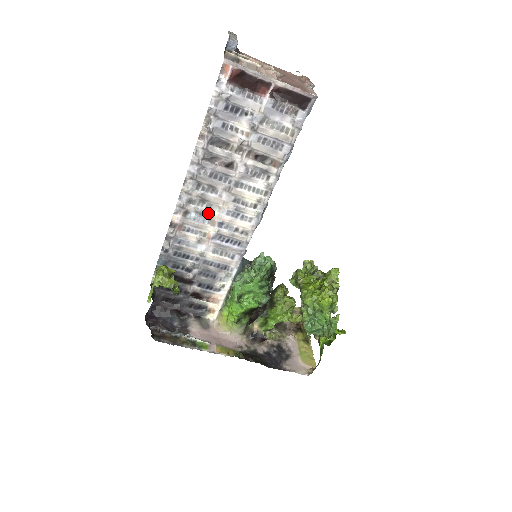
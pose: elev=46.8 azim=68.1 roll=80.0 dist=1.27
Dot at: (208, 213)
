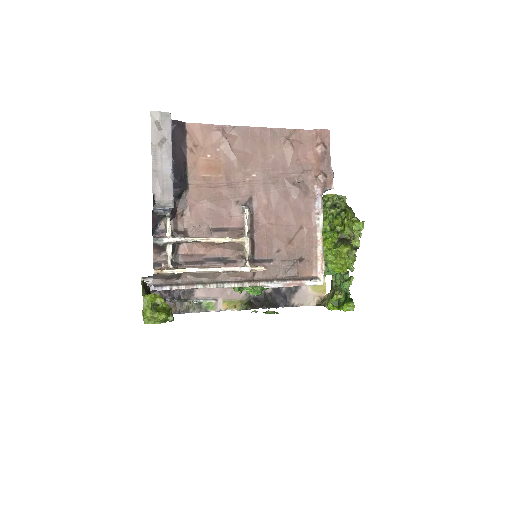
Dot at: occluded
